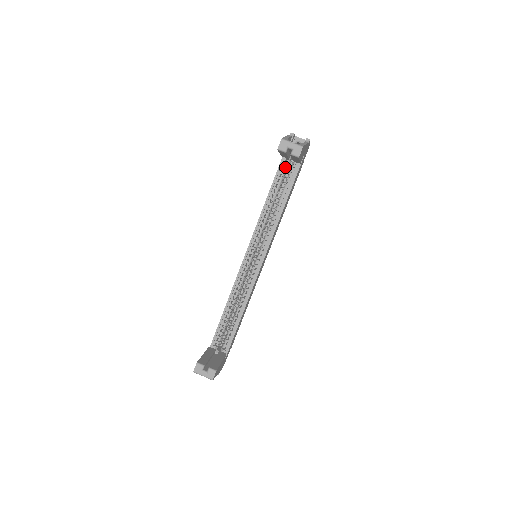
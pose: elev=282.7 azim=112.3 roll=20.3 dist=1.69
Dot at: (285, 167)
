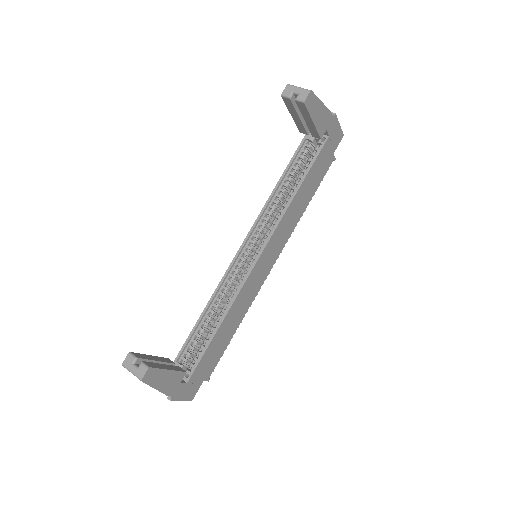
Dot at: occluded
